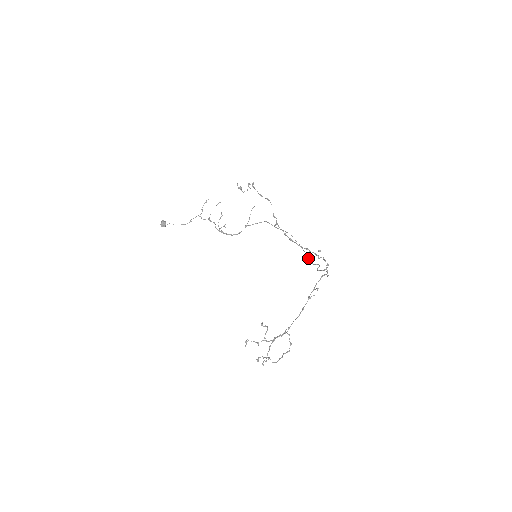
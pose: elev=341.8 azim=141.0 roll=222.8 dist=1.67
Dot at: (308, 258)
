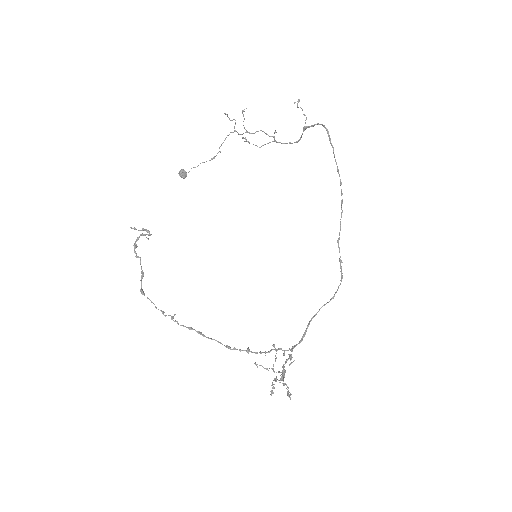
Dot at: occluded
